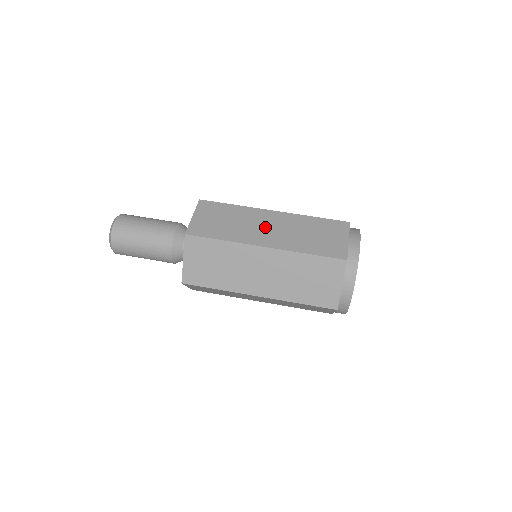
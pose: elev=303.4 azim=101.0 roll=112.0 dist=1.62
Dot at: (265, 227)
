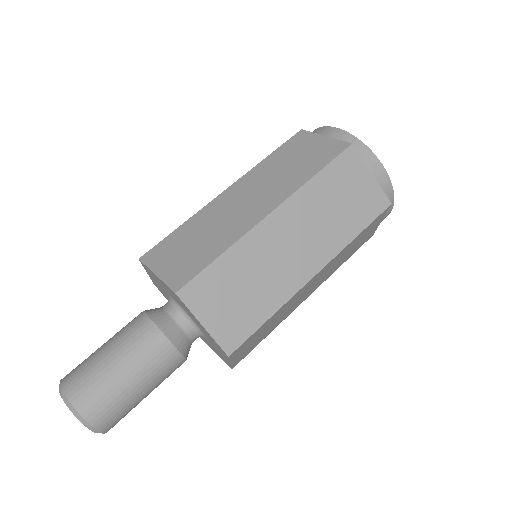
Dot at: (242, 204)
